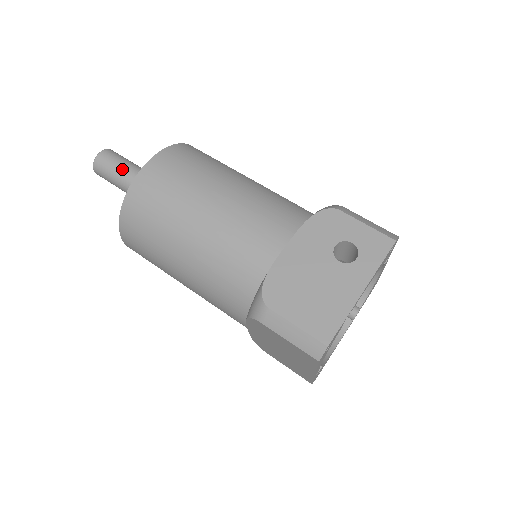
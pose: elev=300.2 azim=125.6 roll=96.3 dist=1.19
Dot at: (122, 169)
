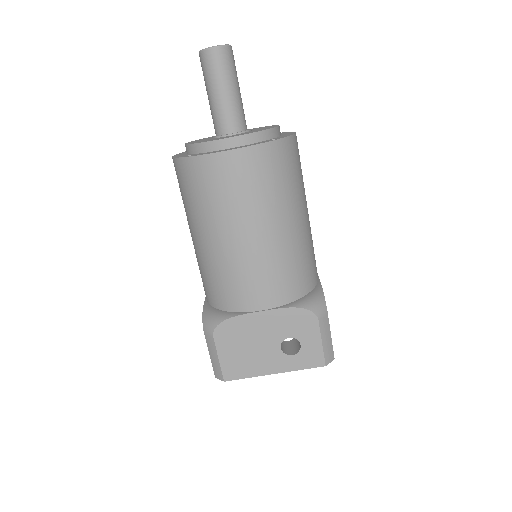
Dot at: (220, 90)
